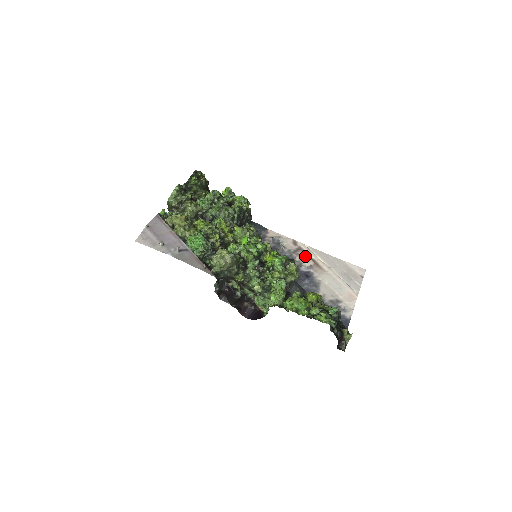
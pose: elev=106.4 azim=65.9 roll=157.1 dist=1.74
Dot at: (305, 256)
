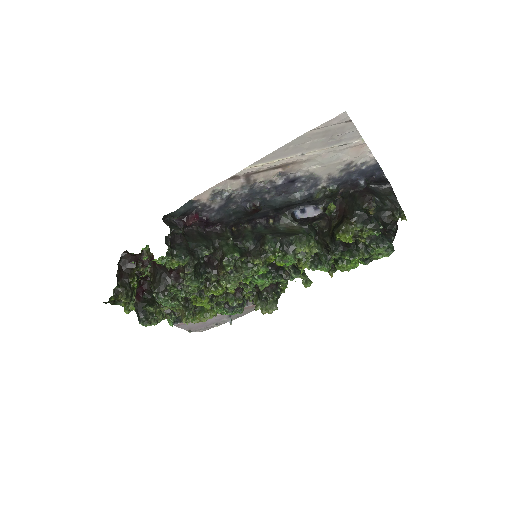
Dot at: (264, 174)
